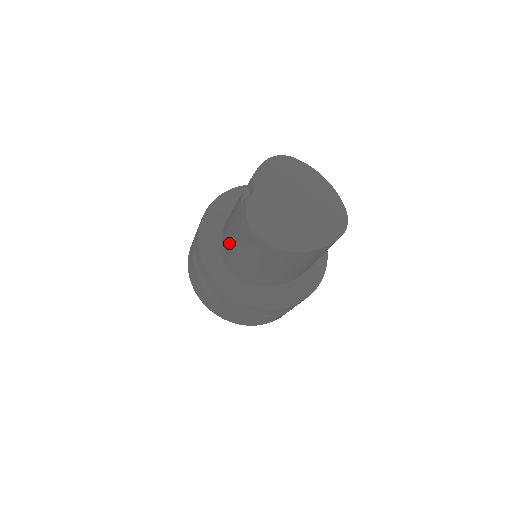
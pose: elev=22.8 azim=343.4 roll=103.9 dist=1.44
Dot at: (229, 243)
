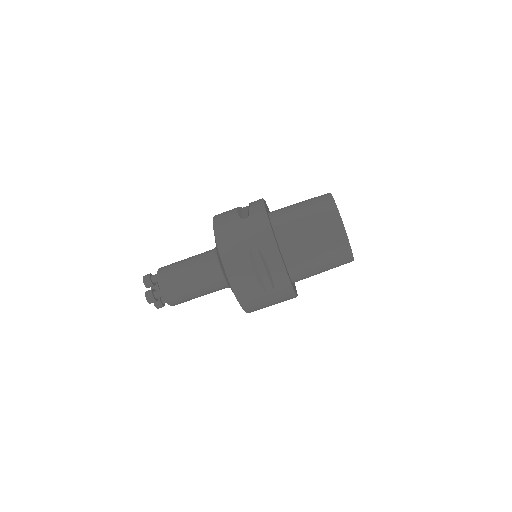
Dot at: occluded
